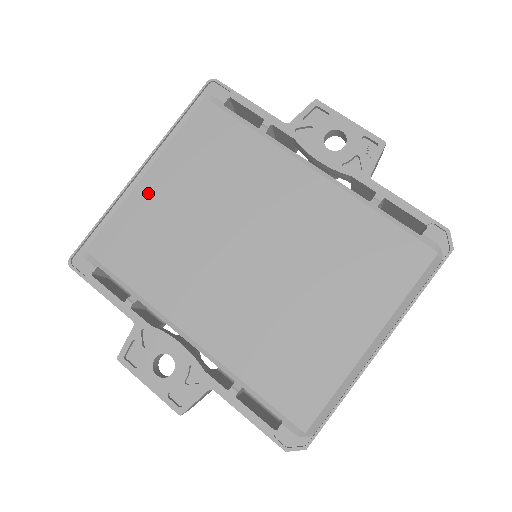
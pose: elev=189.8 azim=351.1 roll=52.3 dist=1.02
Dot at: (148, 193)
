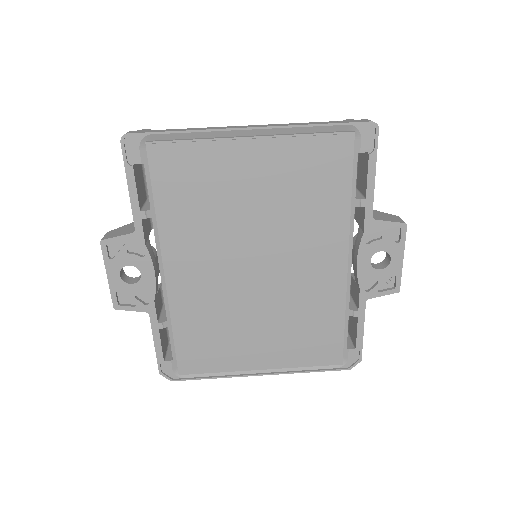
Dot at: (236, 155)
